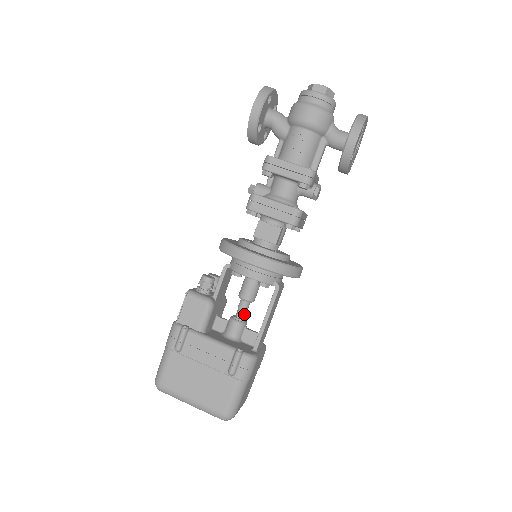
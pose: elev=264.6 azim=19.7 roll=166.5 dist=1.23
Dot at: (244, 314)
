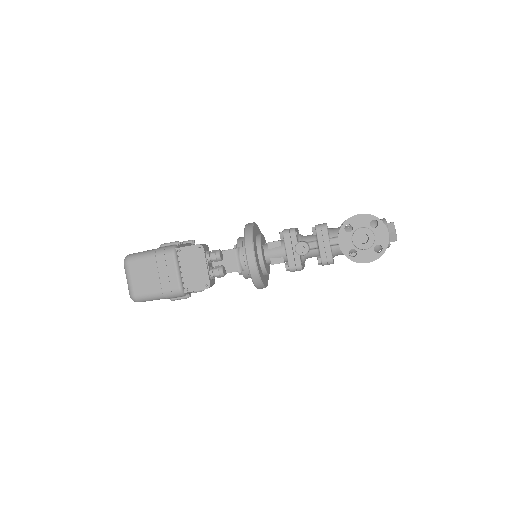
Dot at: occluded
